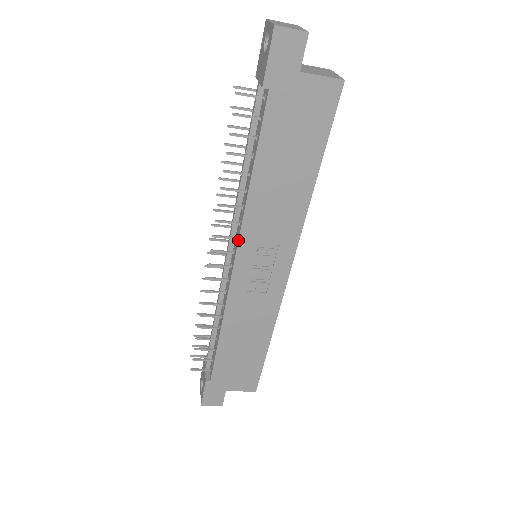
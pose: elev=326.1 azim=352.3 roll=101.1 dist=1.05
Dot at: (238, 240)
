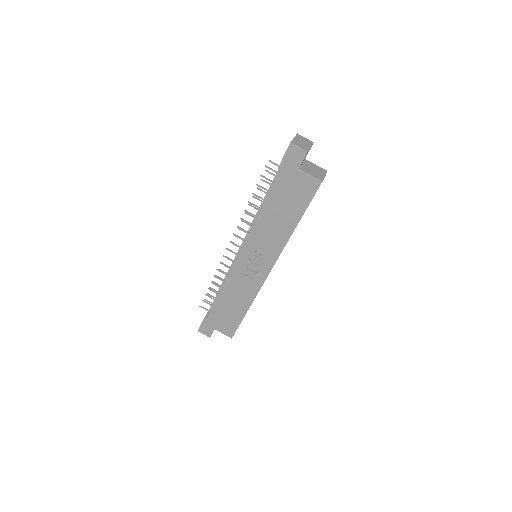
Dot at: (245, 242)
